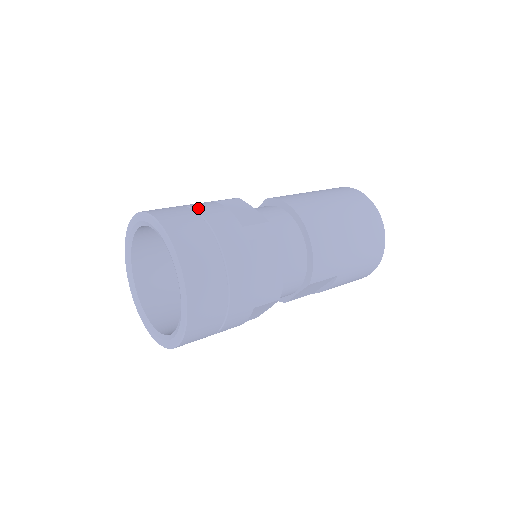
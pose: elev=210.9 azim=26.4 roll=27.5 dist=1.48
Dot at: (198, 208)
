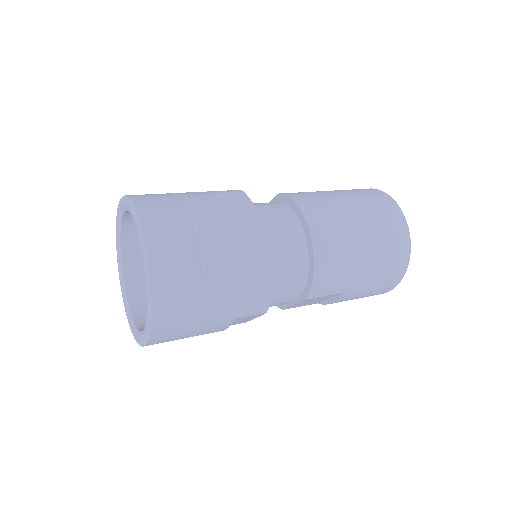
Dot at: (189, 201)
